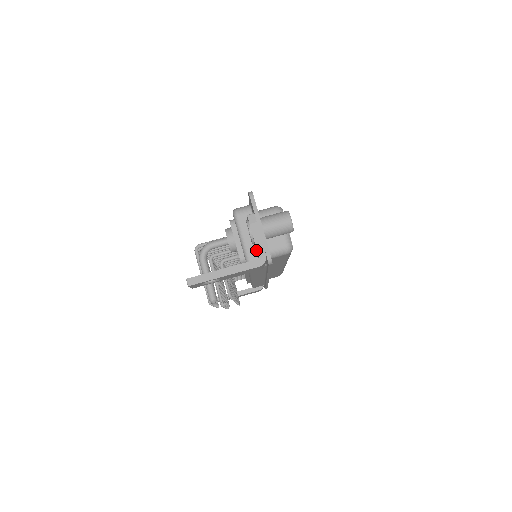
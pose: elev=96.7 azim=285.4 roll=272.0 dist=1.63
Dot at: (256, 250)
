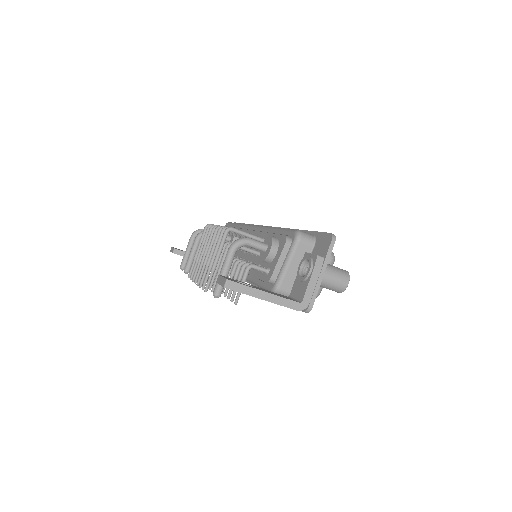
Dot at: (300, 290)
